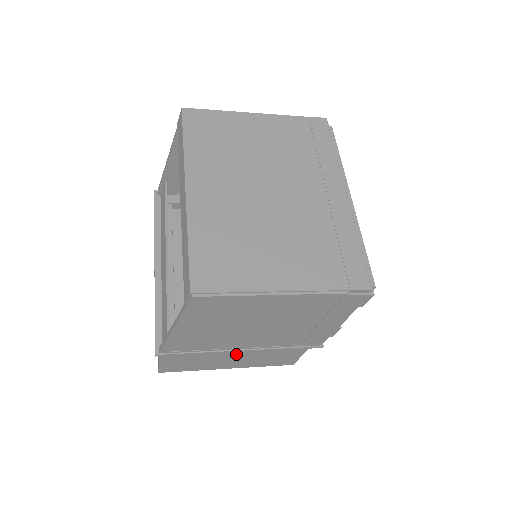
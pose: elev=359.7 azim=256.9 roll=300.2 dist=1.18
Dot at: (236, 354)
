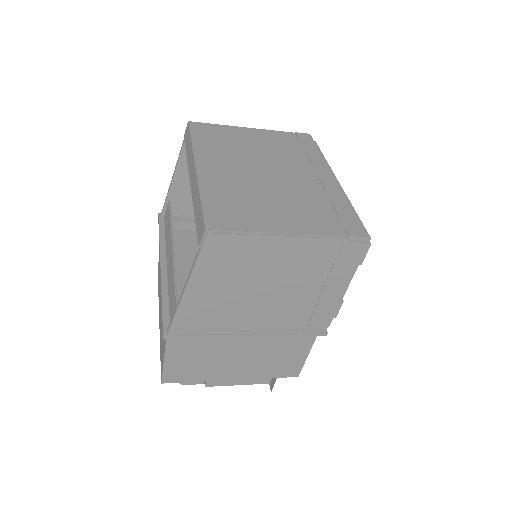
Dot at: (241, 351)
